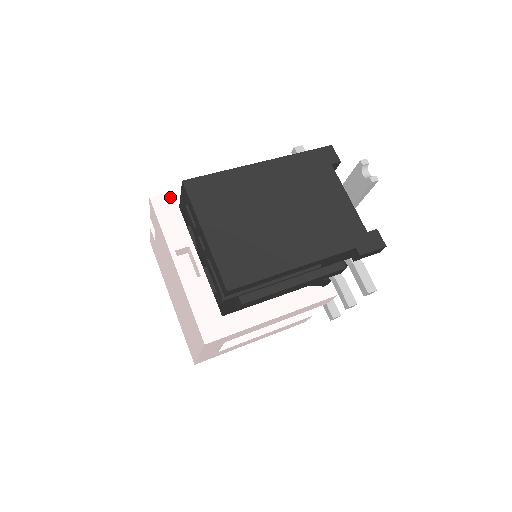
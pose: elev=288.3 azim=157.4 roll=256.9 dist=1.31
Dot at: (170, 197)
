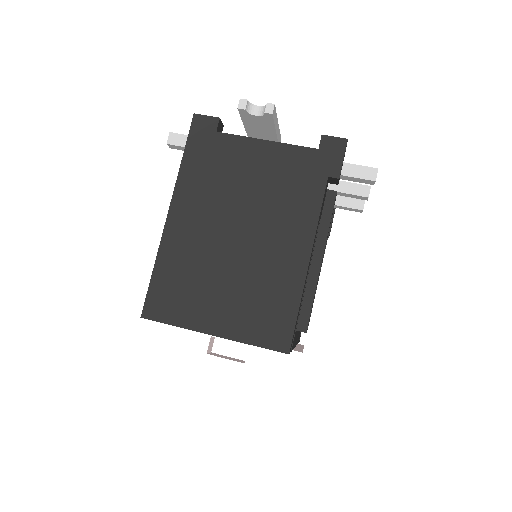
Dot at: (147, 320)
